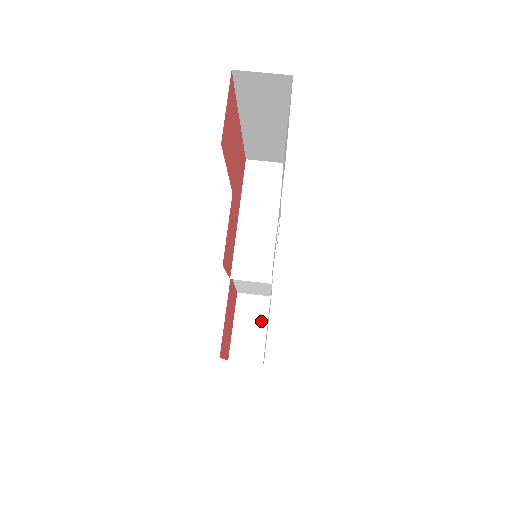
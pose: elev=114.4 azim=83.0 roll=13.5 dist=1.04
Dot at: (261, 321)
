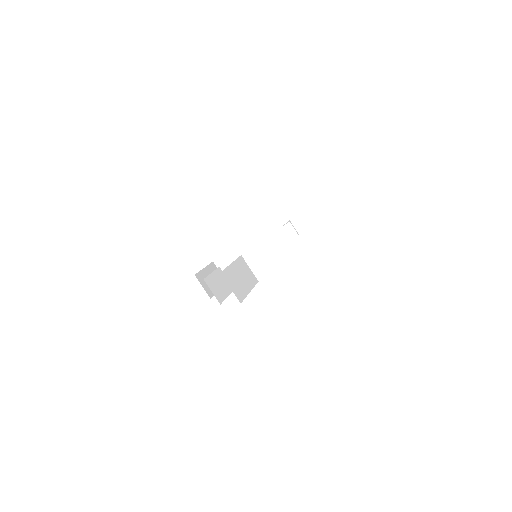
Dot at: occluded
